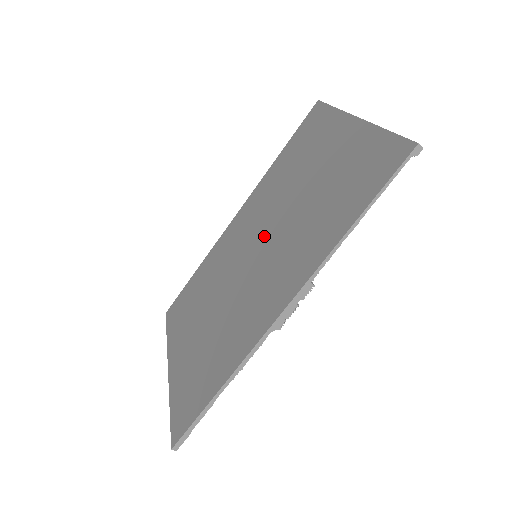
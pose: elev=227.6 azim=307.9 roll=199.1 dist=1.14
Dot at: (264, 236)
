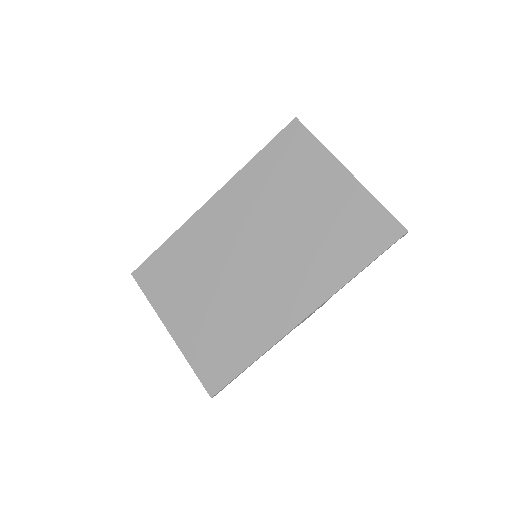
Dot at: (264, 242)
